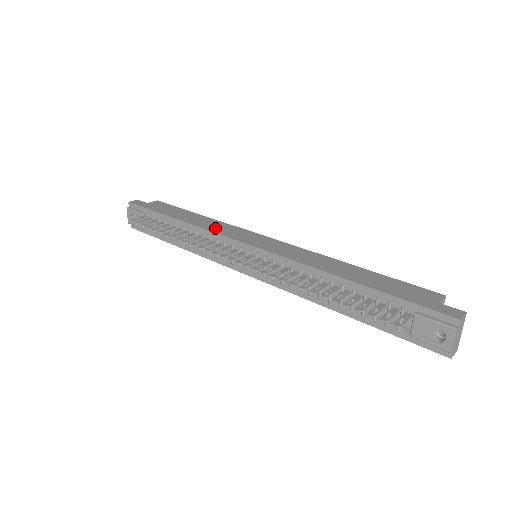
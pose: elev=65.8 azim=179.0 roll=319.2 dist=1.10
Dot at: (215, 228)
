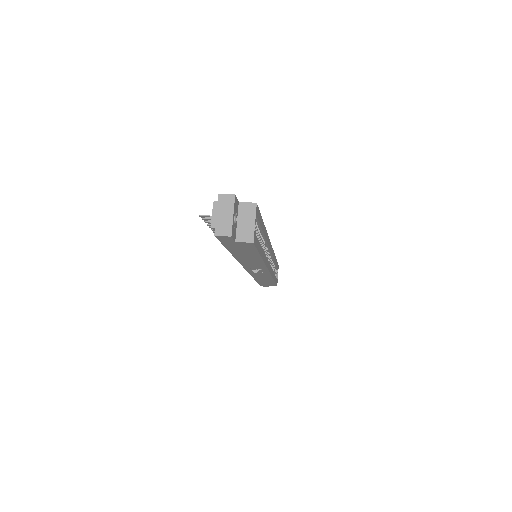
Dot at: occluded
